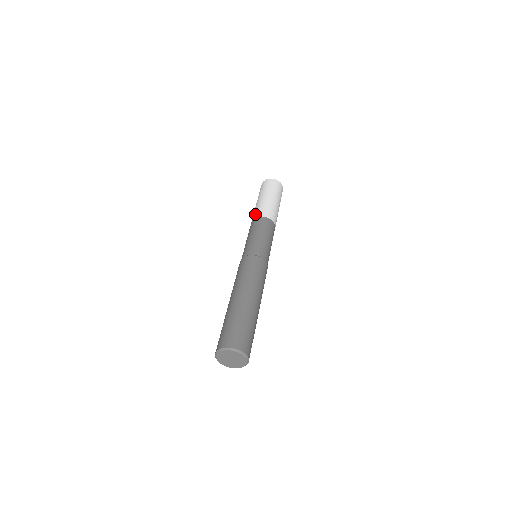
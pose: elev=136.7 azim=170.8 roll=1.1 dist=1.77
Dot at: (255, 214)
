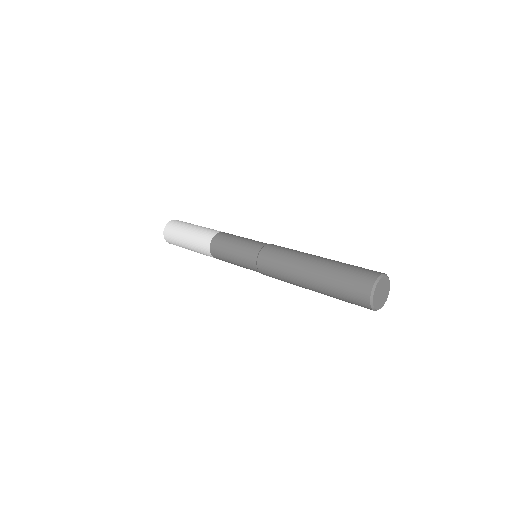
Dot at: (204, 242)
